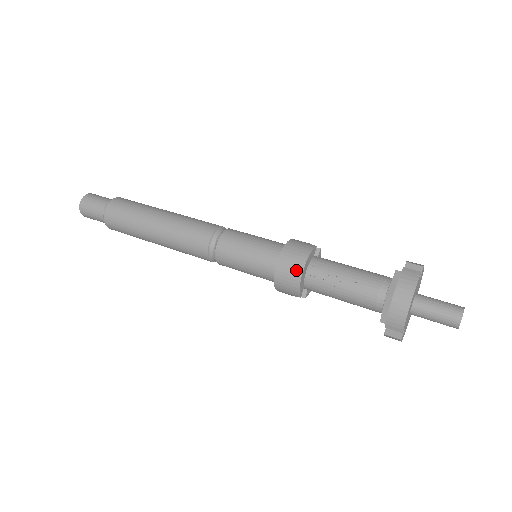
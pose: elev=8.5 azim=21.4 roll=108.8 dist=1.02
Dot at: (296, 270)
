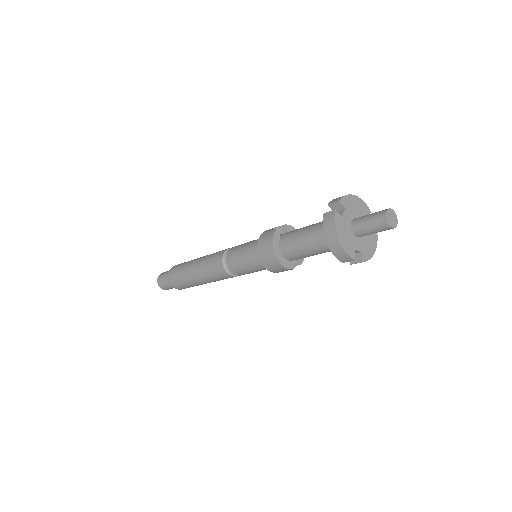
Dot at: (272, 258)
